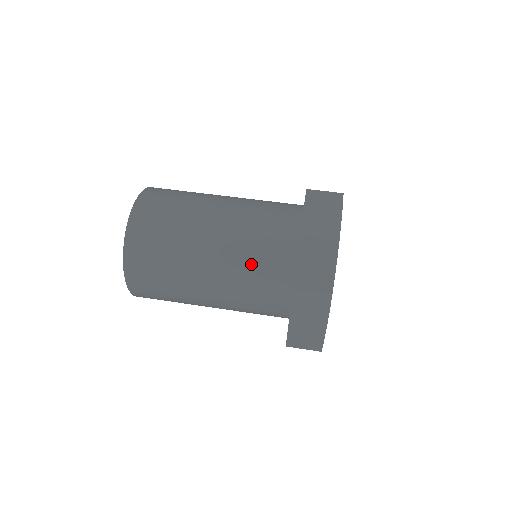
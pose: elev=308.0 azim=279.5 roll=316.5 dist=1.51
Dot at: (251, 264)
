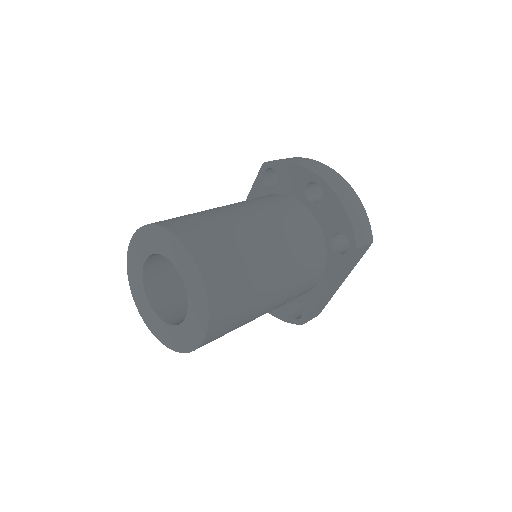
Dot at: (281, 214)
